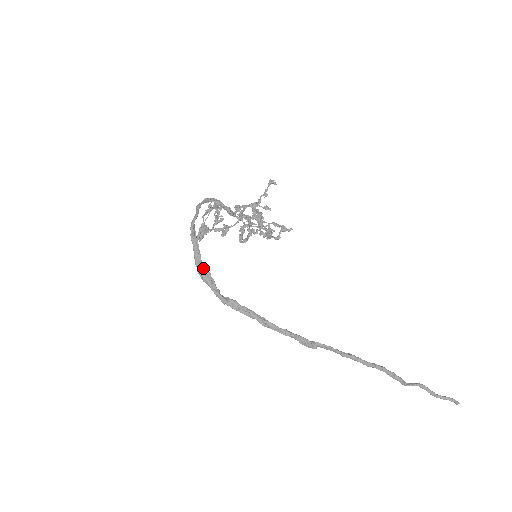
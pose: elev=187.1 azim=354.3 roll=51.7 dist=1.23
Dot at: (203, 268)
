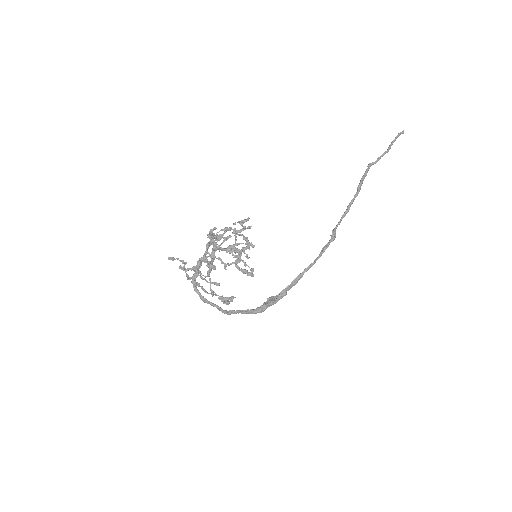
Dot at: (262, 310)
